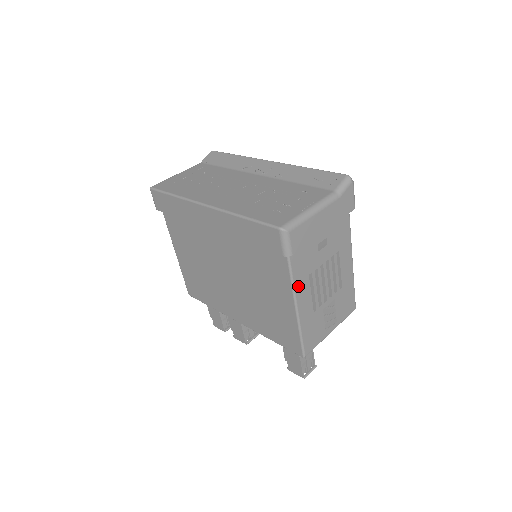
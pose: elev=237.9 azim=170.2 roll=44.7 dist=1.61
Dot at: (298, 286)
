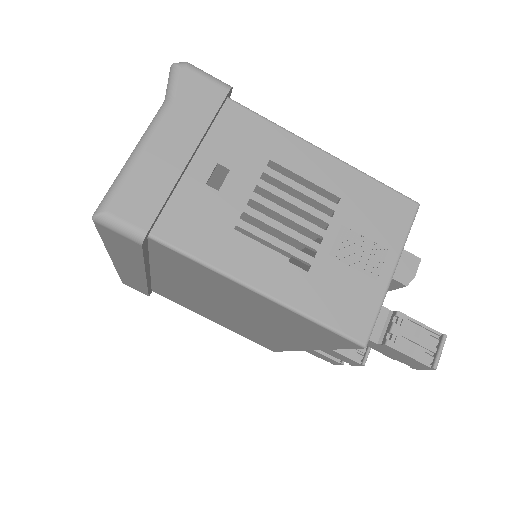
Dot at: (224, 261)
